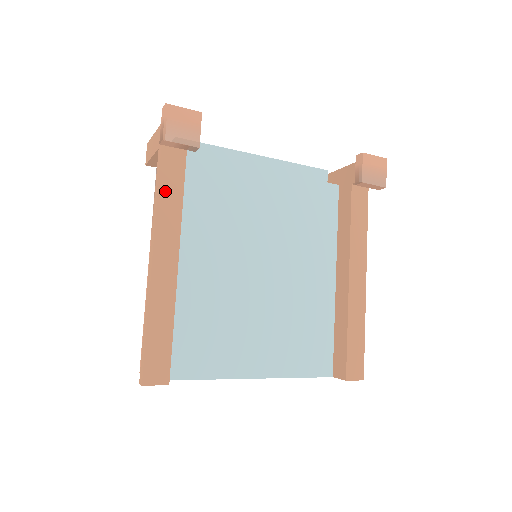
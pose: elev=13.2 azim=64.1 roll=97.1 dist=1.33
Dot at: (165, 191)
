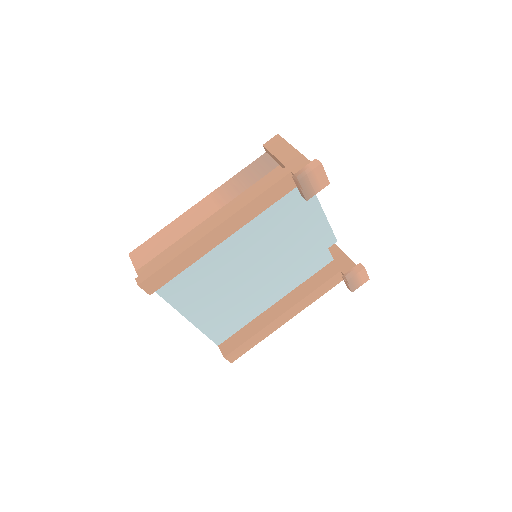
Dot at: (263, 198)
